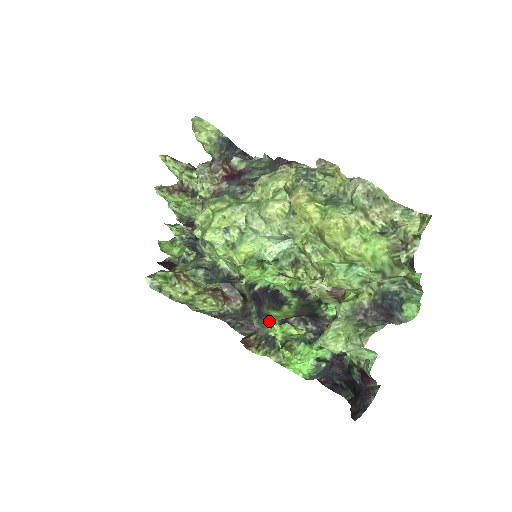
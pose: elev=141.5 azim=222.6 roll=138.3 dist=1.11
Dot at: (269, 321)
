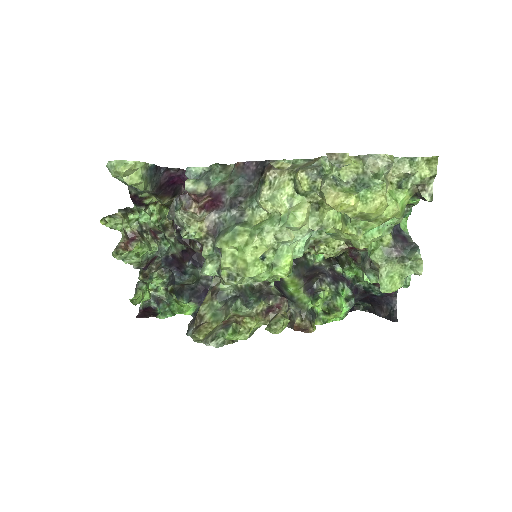
Dot at: (300, 299)
